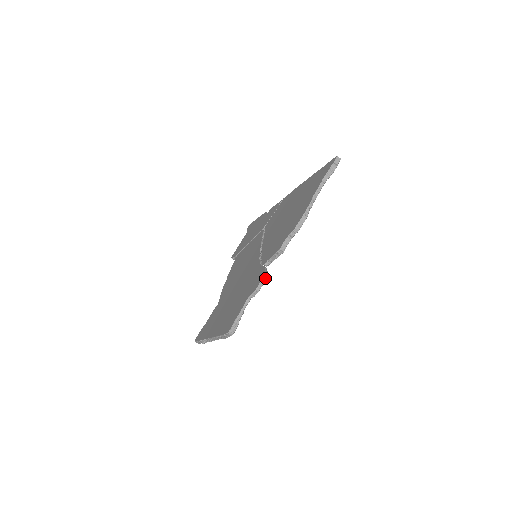
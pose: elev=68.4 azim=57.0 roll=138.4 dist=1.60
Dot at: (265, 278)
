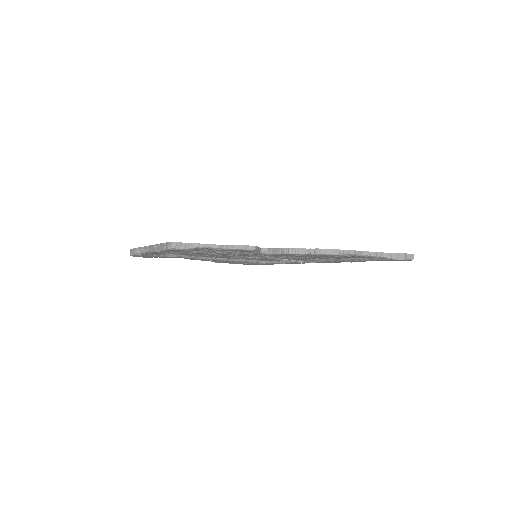
Dot at: (251, 249)
